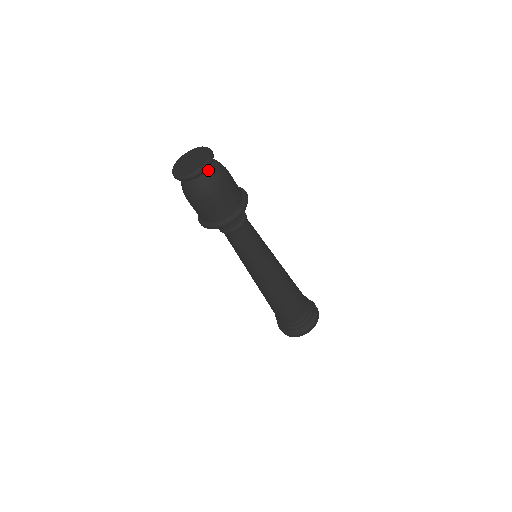
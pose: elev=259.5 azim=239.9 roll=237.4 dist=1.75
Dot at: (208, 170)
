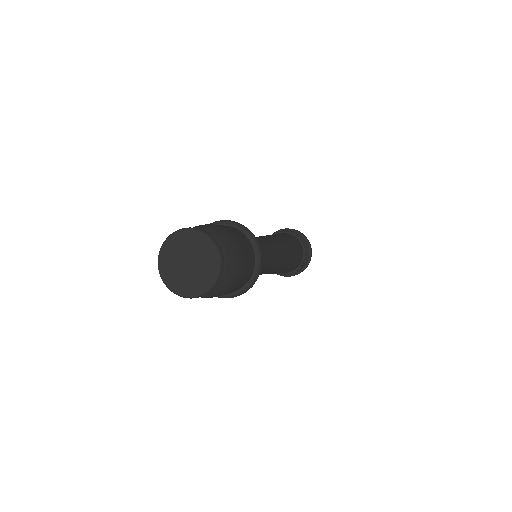
Dot at: occluded
